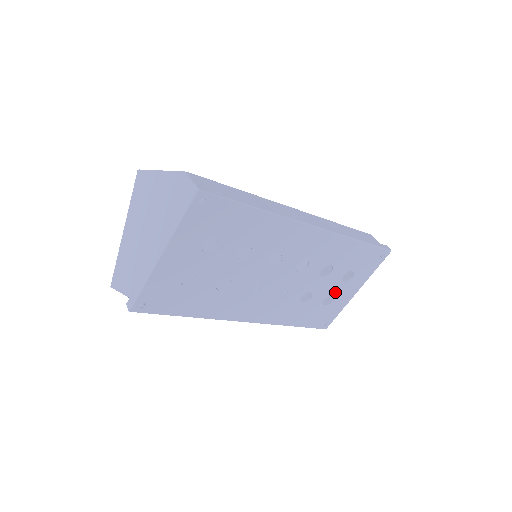
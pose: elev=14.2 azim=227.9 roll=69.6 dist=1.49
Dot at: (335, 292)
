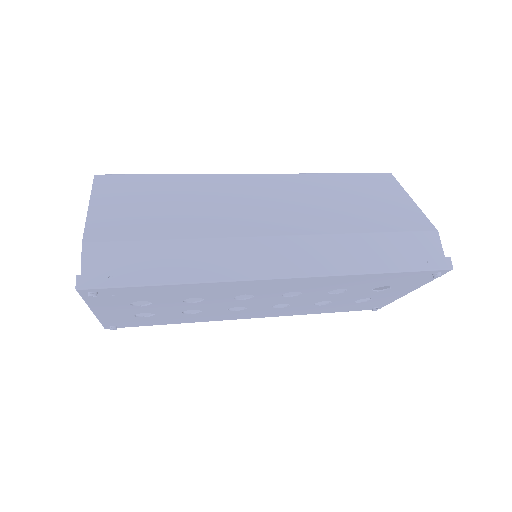
Dot at: (369, 296)
